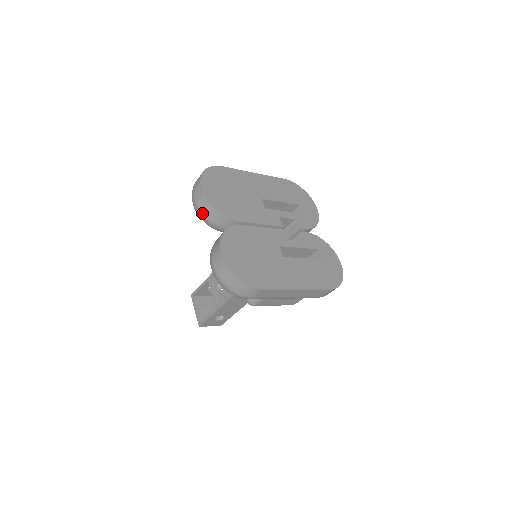
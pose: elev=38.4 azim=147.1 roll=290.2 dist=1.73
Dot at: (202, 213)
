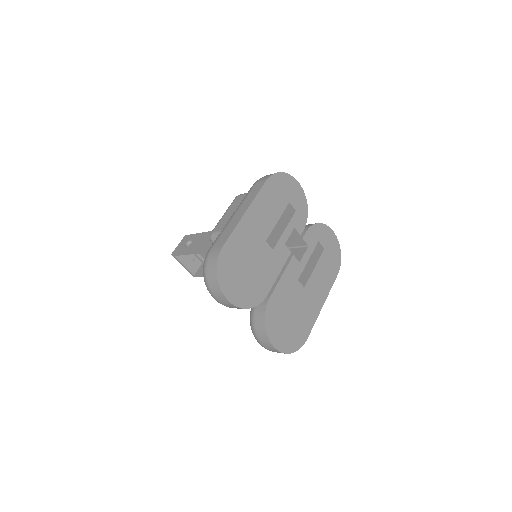
Dot at: occluded
